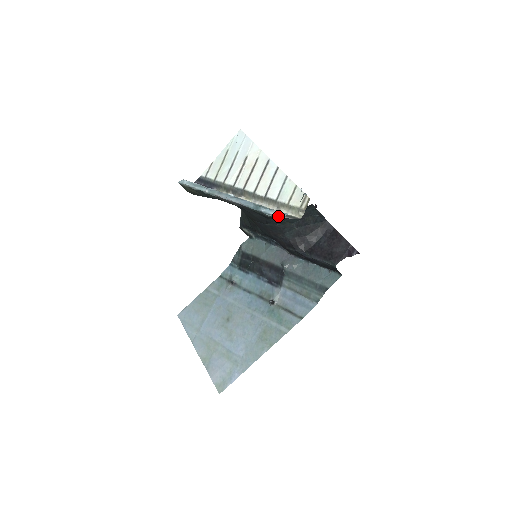
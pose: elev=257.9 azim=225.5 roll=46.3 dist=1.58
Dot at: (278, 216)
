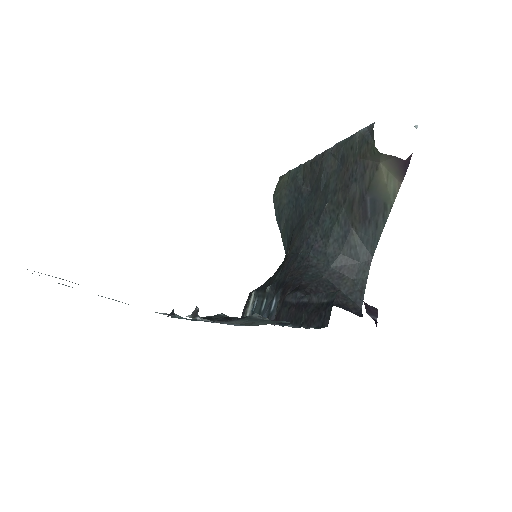
Dot at: (372, 124)
